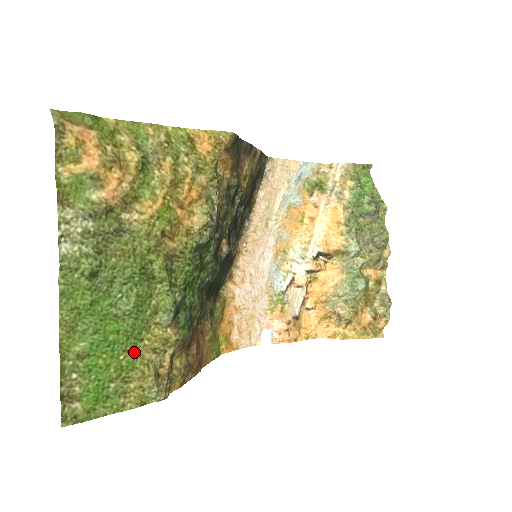
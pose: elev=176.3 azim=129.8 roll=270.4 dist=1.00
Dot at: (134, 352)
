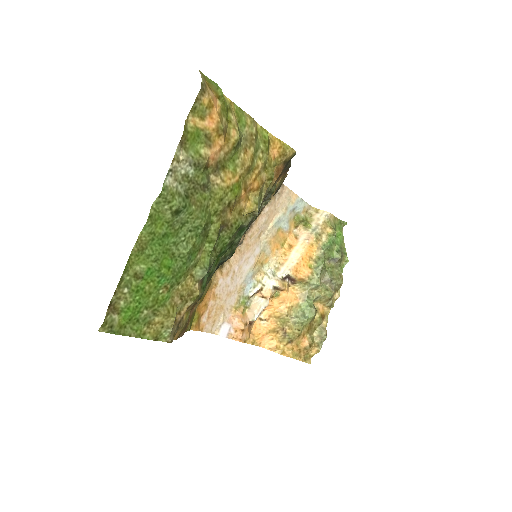
Dot at: (170, 291)
